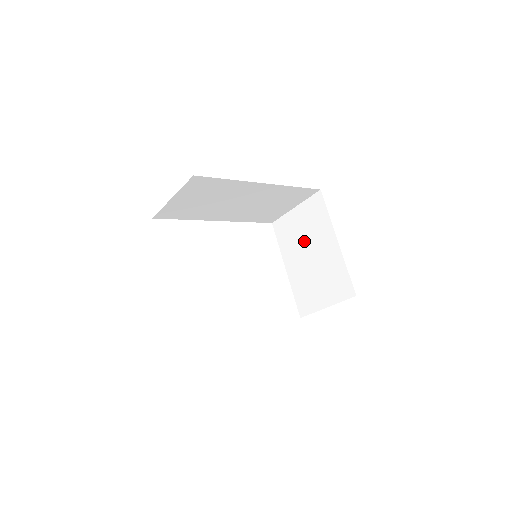
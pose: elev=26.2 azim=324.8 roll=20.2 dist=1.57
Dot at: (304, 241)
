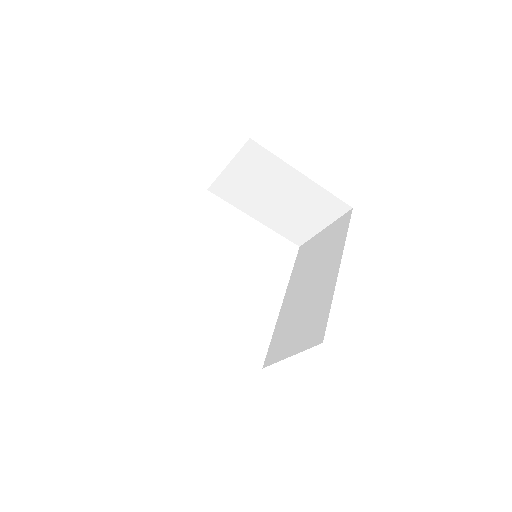
Dot at: (261, 190)
